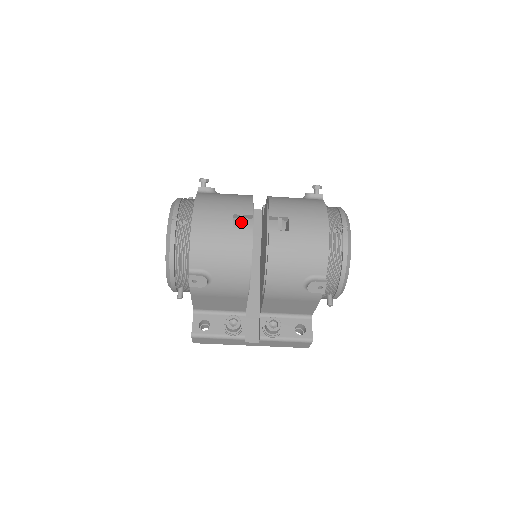
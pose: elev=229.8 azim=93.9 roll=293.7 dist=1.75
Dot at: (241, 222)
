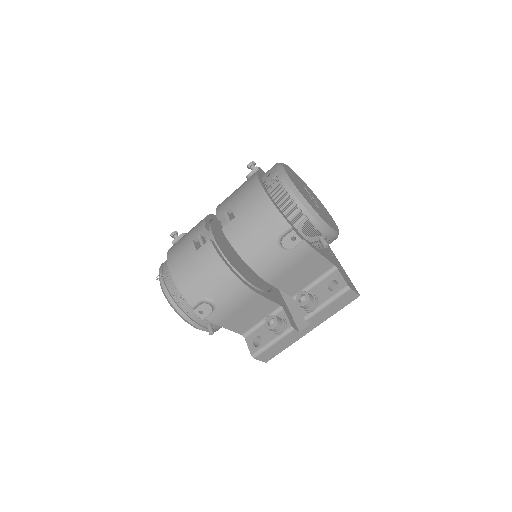
Dot at: (200, 241)
